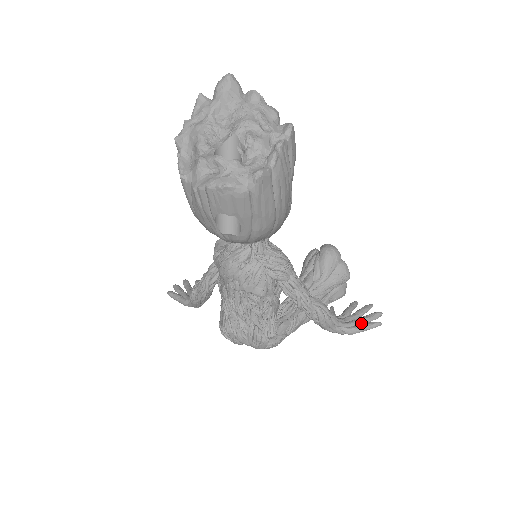
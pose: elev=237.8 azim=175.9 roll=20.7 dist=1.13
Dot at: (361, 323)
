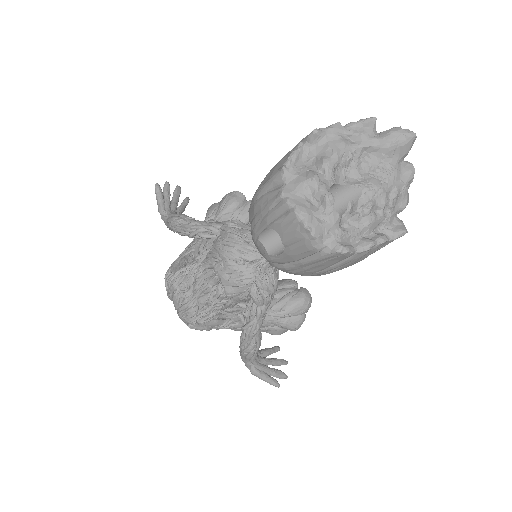
Dot at: (268, 373)
